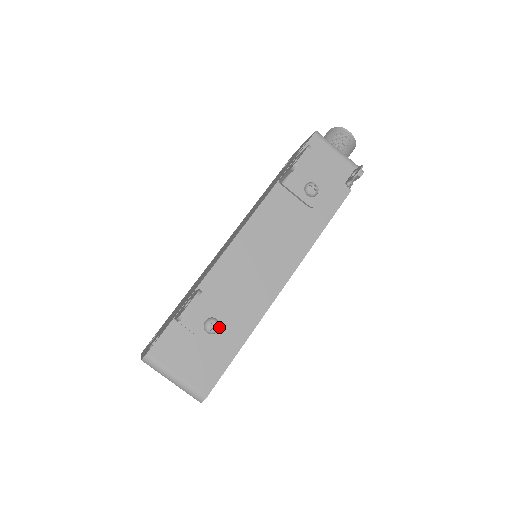
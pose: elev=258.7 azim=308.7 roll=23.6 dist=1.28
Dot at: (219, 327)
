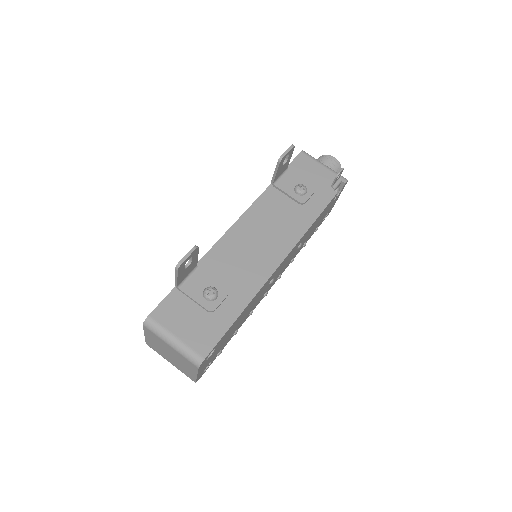
Dot at: (217, 294)
